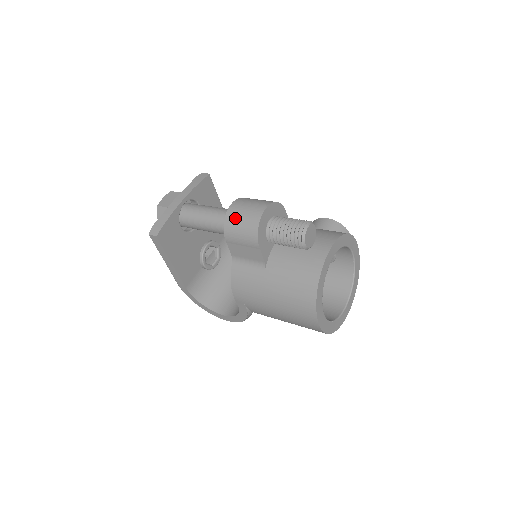
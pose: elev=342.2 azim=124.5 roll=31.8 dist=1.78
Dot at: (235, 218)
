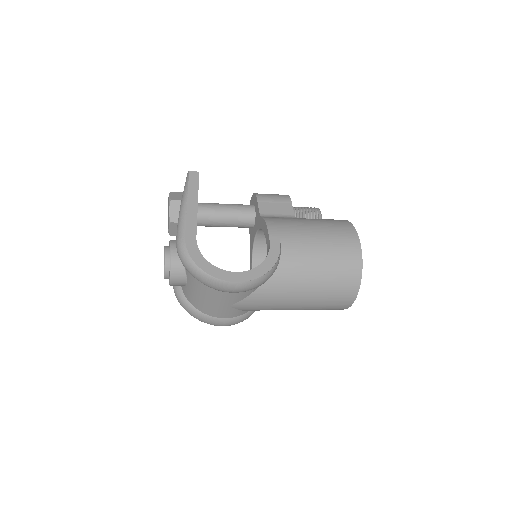
Dot at: occluded
